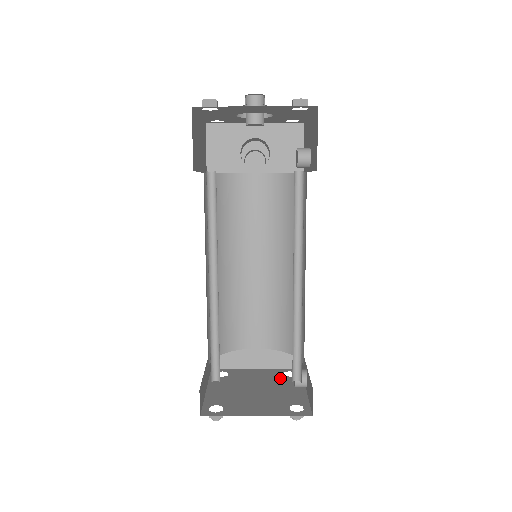
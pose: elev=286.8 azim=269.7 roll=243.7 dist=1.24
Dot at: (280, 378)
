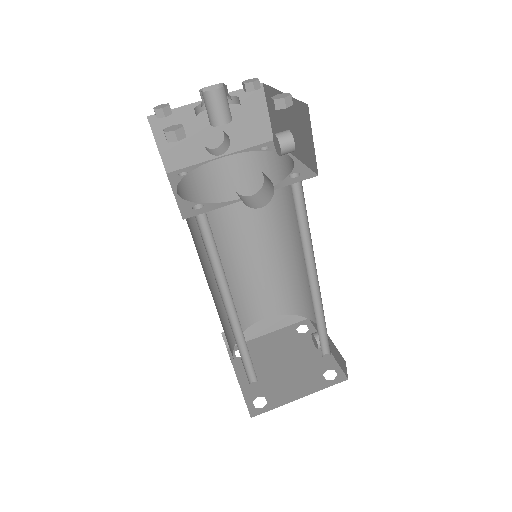
Dot at: (296, 339)
